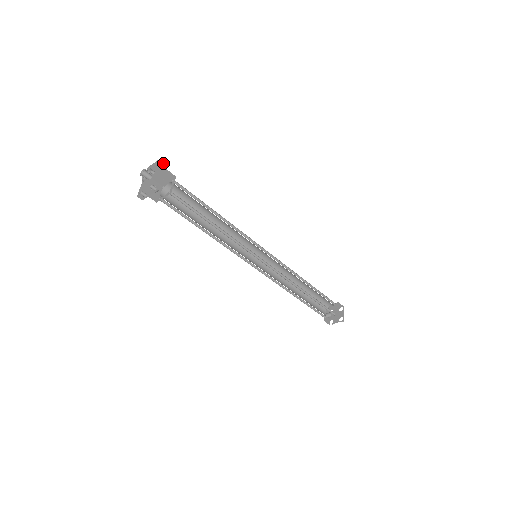
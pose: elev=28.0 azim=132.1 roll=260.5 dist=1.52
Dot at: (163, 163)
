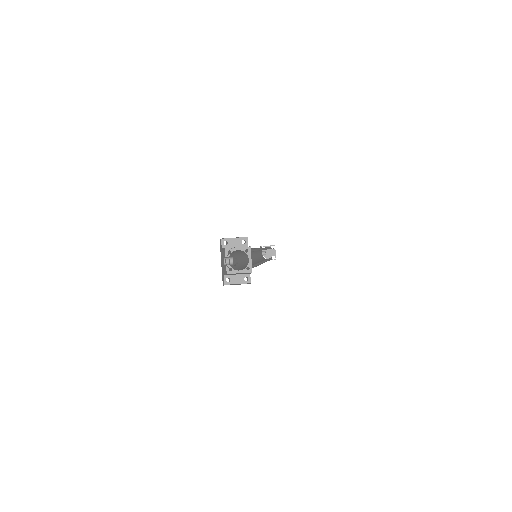
Dot at: (242, 237)
